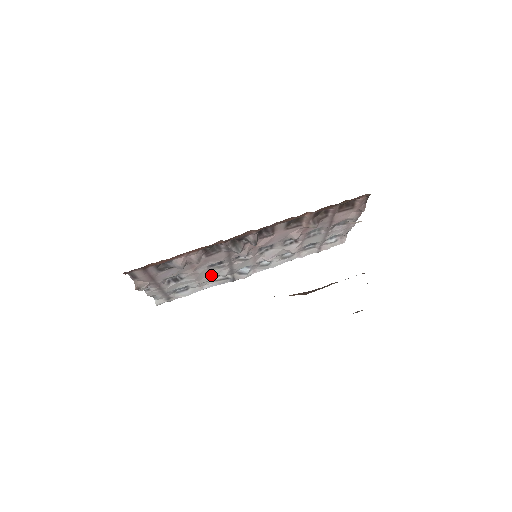
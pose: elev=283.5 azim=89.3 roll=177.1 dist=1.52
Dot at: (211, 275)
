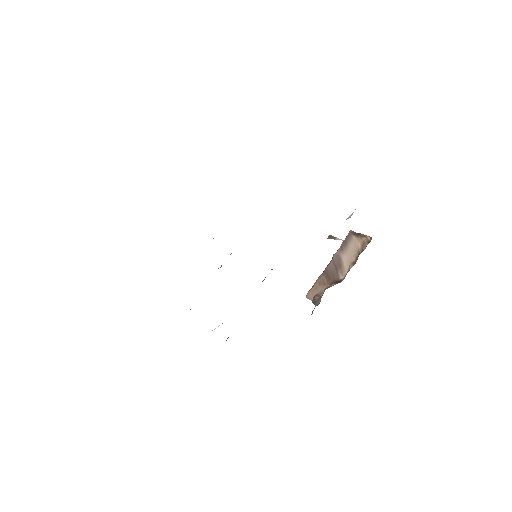
Dot at: occluded
